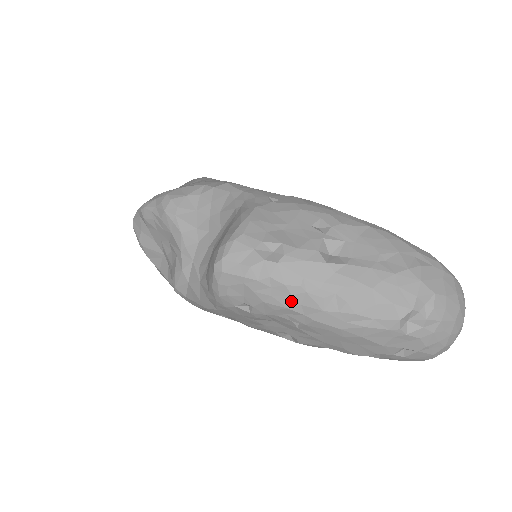
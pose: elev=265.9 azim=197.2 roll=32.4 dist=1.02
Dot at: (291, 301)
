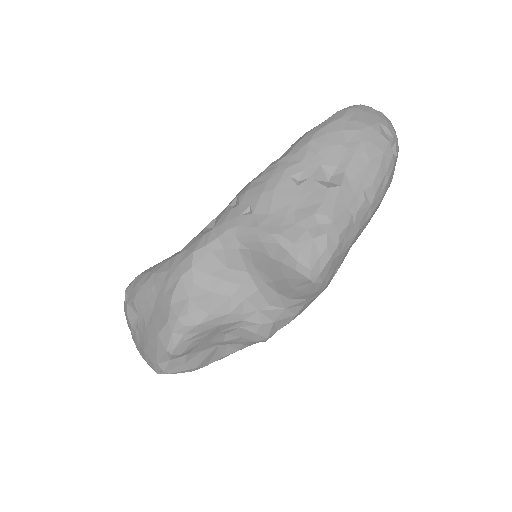
Dot at: (356, 227)
